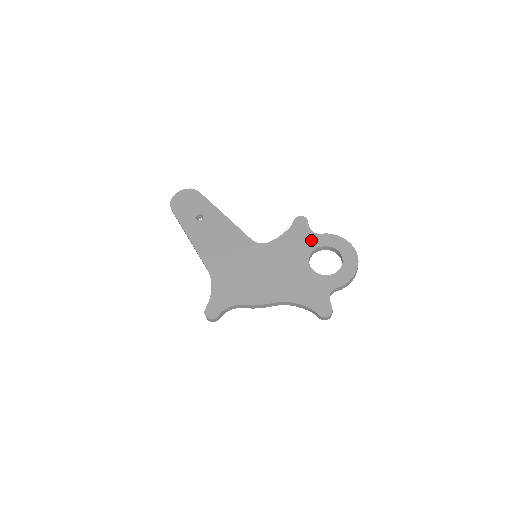
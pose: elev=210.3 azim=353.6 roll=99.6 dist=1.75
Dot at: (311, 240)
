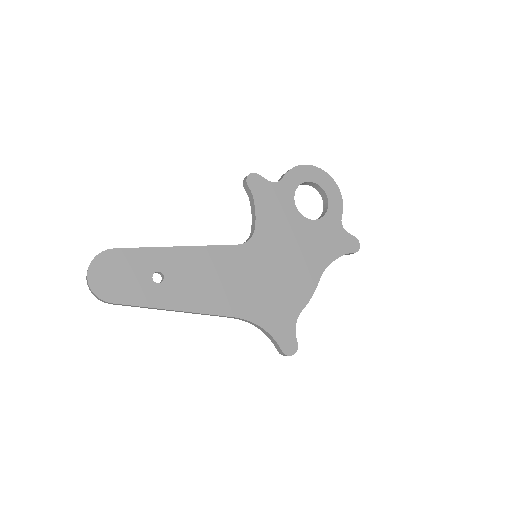
Dot at: (283, 192)
